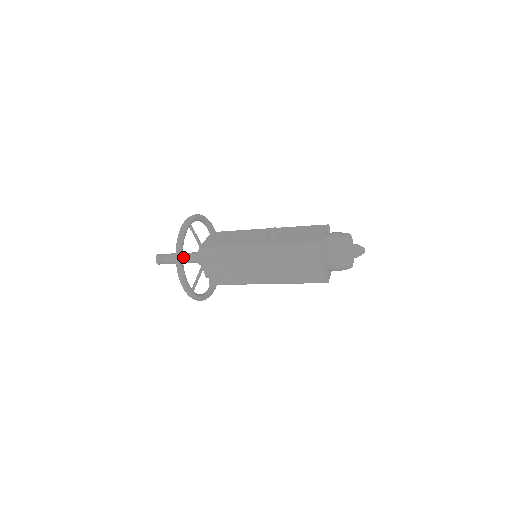
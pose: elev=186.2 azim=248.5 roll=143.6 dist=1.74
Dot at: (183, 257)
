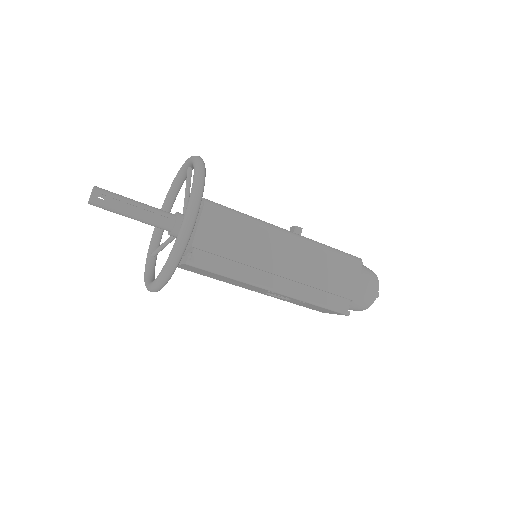
Dot at: (150, 207)
